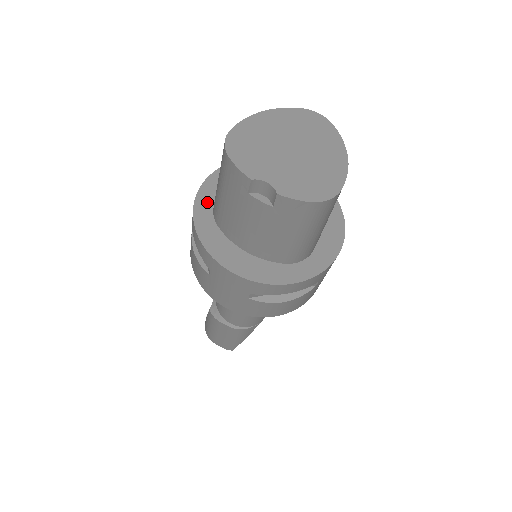
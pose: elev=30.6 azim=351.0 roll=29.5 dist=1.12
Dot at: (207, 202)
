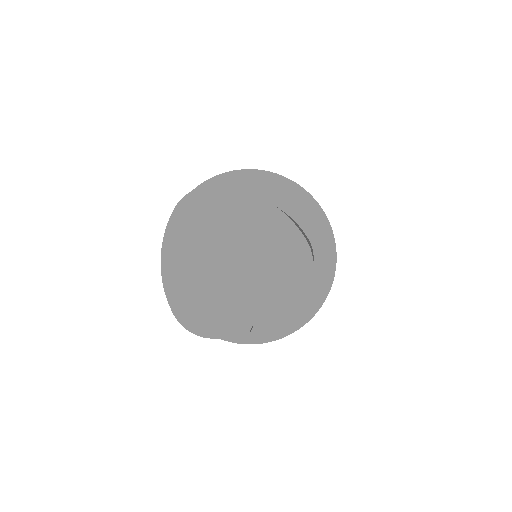
Dot at: occluded
